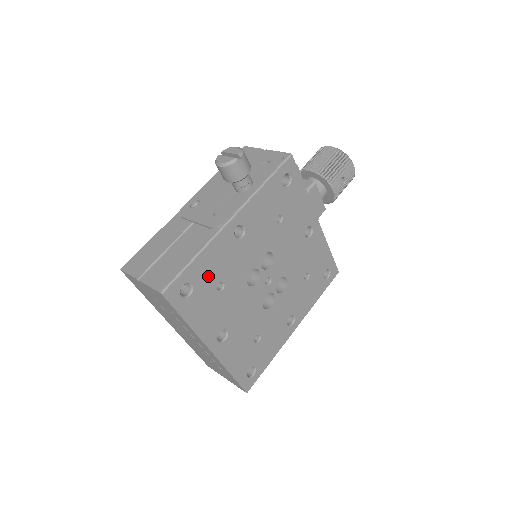
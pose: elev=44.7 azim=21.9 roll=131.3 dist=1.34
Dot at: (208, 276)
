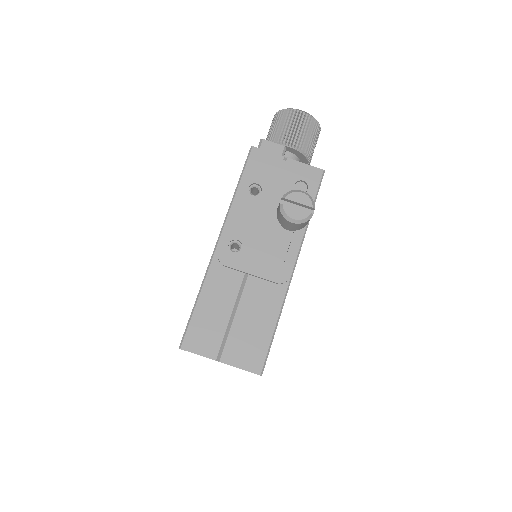
Dot at: occluded
